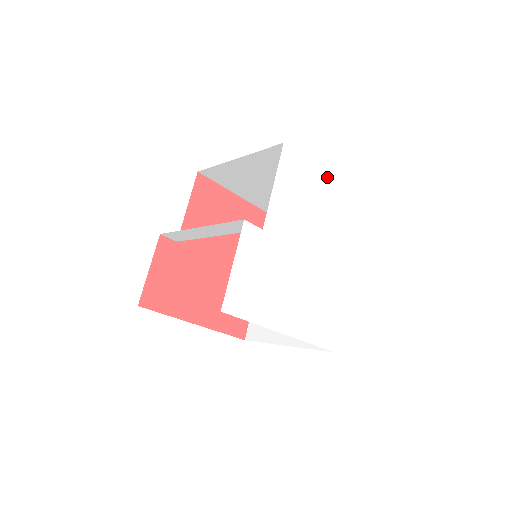
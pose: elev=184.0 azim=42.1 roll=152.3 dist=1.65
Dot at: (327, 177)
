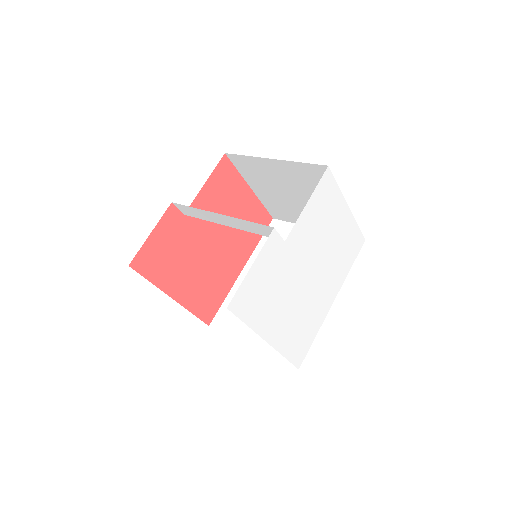
Dot at: (349, 208)
